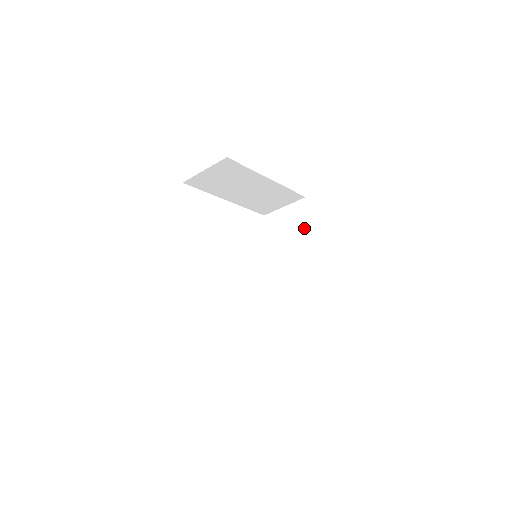
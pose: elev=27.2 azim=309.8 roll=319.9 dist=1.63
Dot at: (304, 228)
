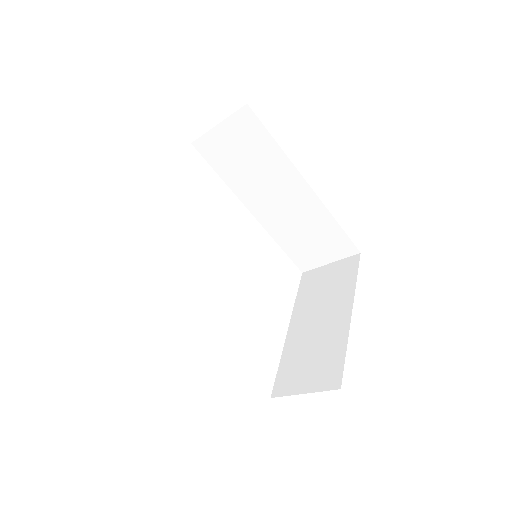
Dot at: (270, 150)
